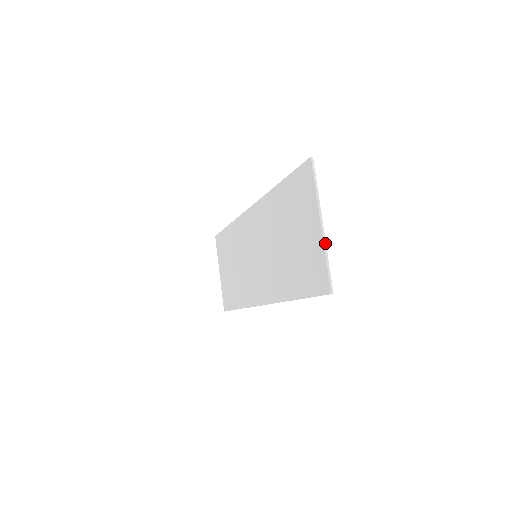
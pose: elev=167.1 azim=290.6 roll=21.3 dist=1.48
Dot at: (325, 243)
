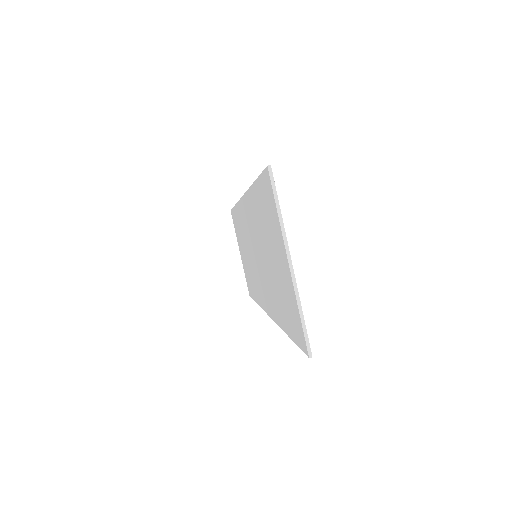
Dot at: (296, 289)
